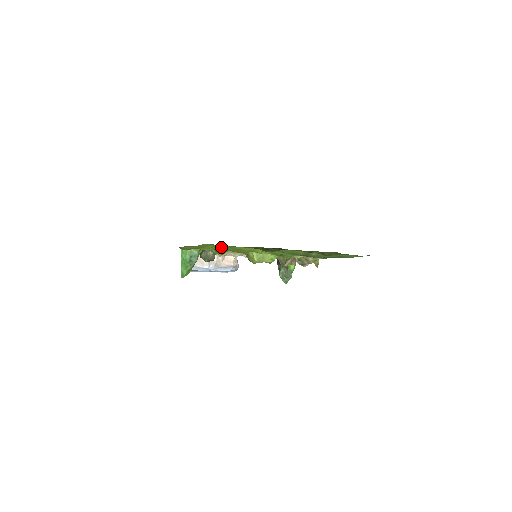
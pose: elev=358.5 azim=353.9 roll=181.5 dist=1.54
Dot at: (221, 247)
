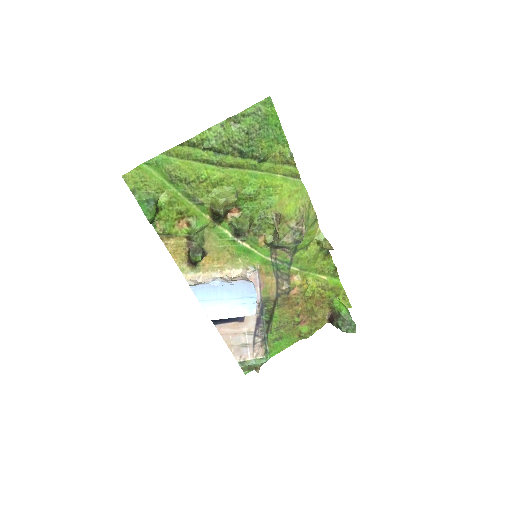
Dot at: (175, 193)
